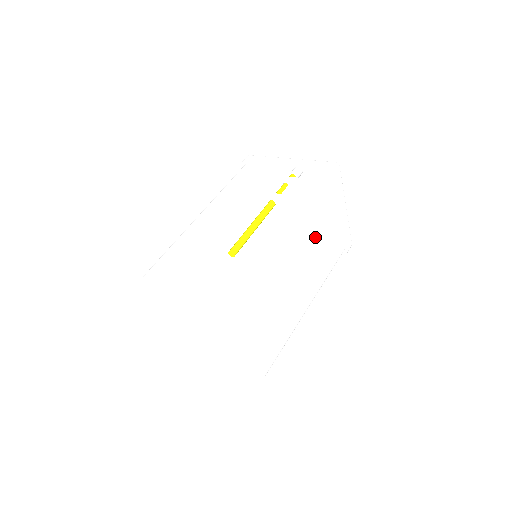
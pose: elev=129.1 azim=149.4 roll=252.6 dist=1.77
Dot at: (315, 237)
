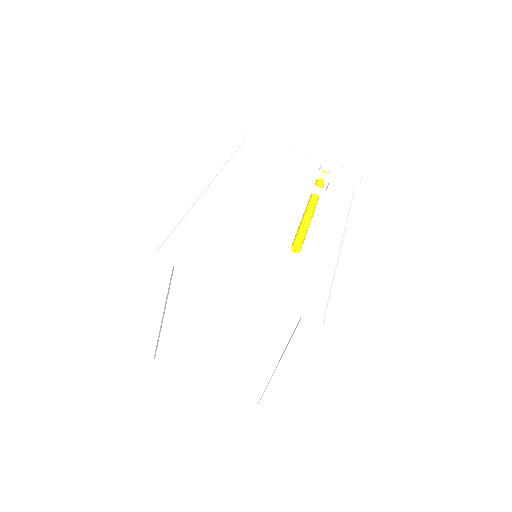
Dot at: occluded
